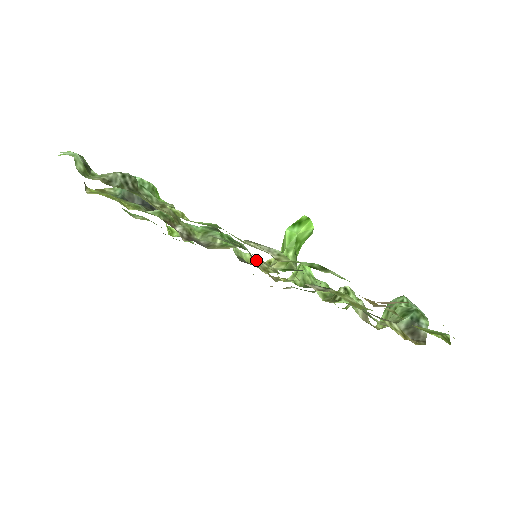
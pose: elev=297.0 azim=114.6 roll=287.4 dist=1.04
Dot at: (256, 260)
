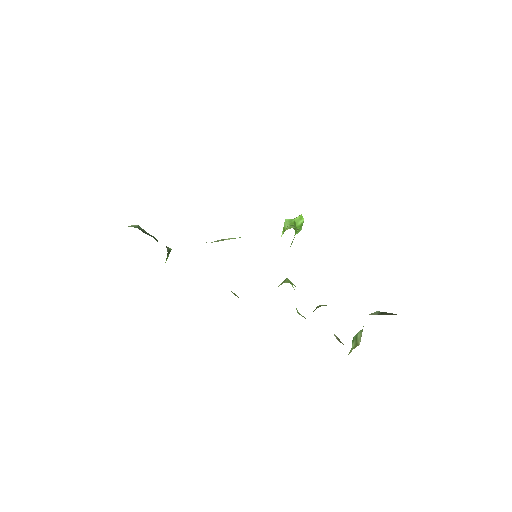
Dot at: occluded
